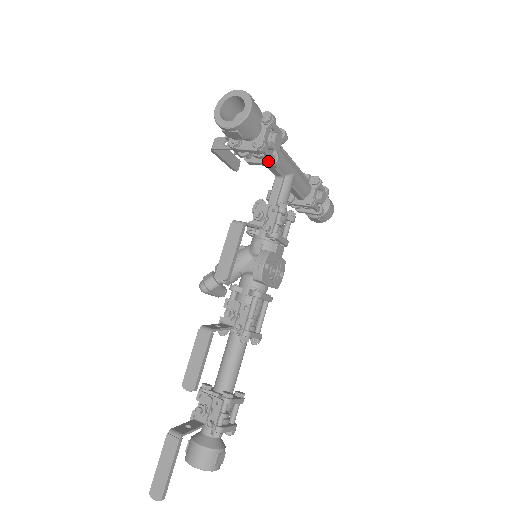
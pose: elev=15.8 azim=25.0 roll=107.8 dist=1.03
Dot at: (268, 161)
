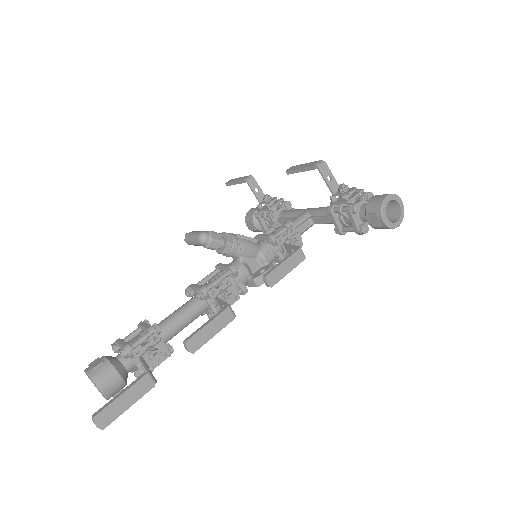
Dot at: (341, 228)
